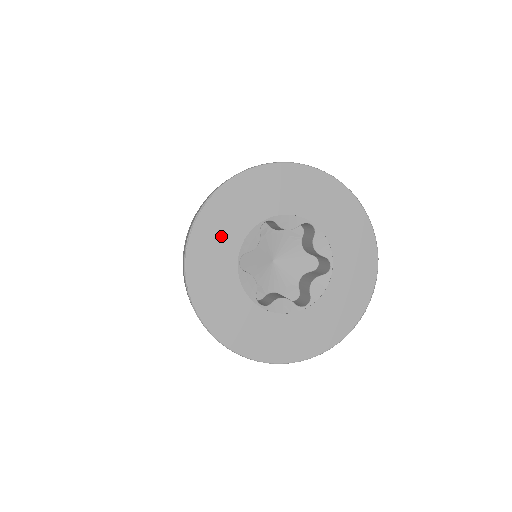
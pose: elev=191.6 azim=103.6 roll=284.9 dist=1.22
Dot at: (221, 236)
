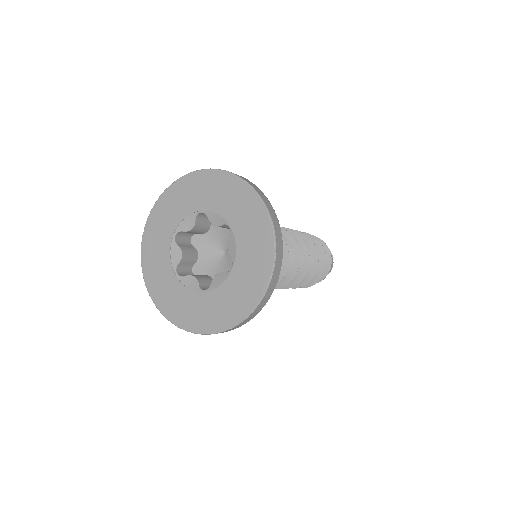
Dot at: (170, 212)
